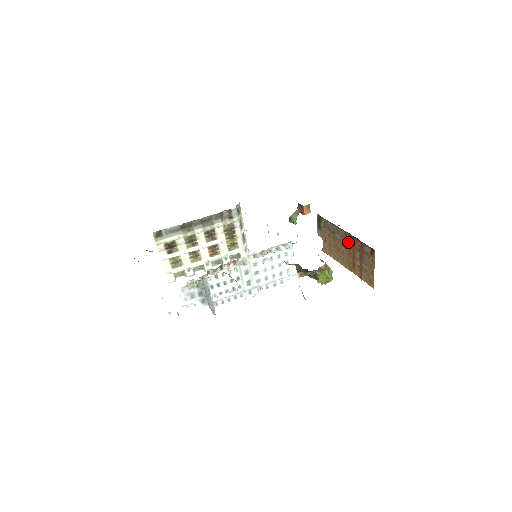
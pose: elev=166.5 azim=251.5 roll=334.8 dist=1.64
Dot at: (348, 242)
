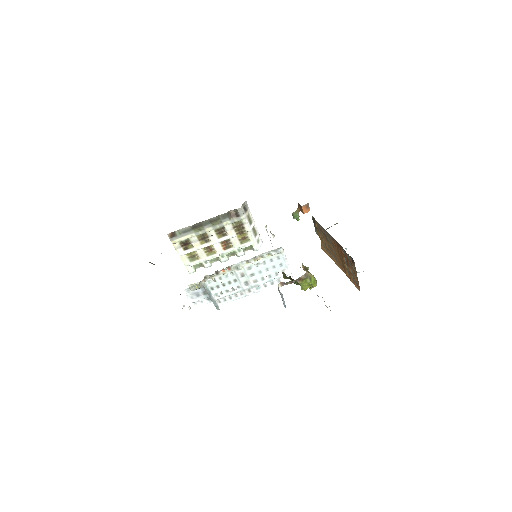
Dot at: (336, 247)
